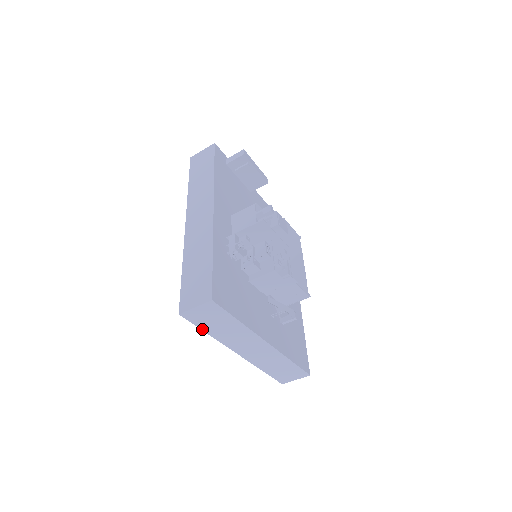
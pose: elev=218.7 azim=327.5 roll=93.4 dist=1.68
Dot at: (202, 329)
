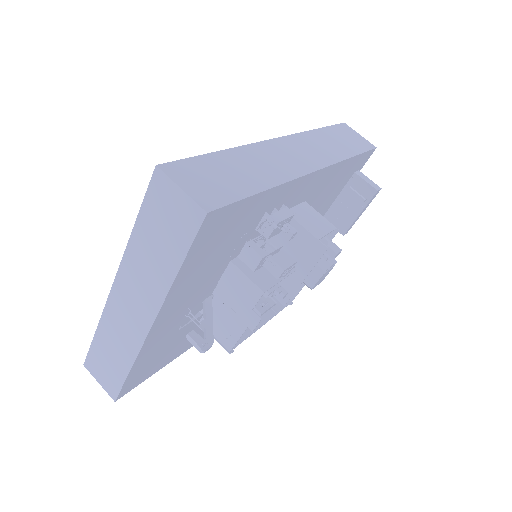
Dot at: (140, 215)
